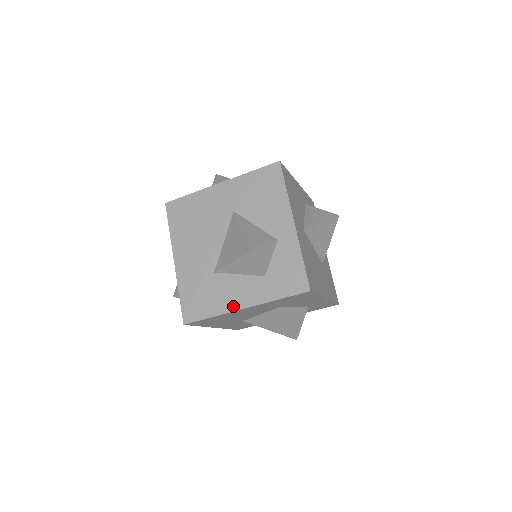
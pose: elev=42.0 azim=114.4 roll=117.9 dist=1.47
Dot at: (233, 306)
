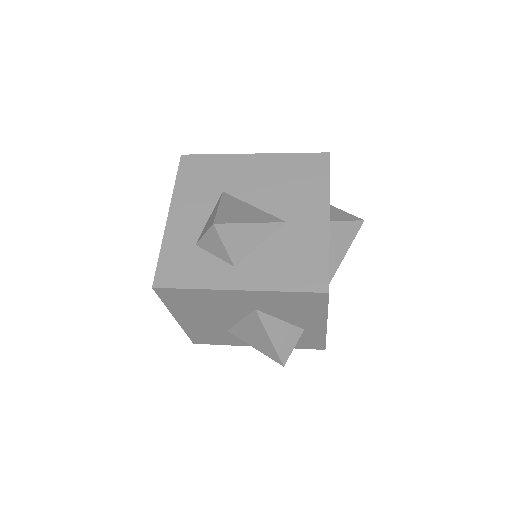
Dot at: (247, 345)
